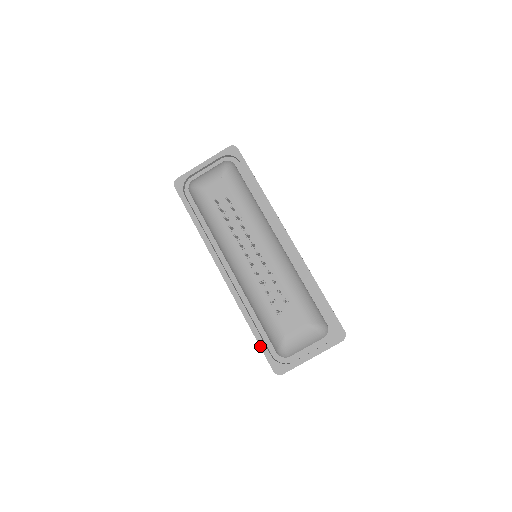
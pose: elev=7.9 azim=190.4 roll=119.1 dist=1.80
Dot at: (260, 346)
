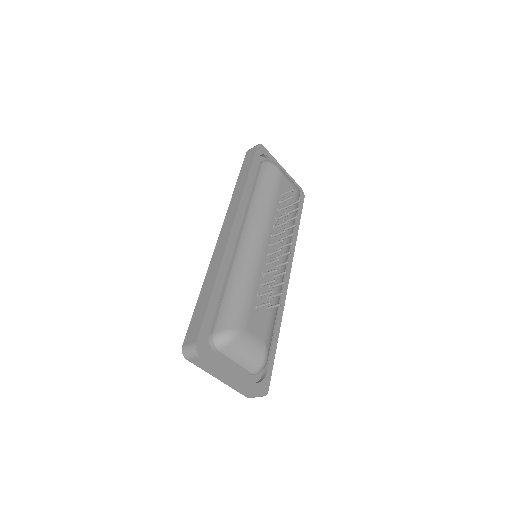
Dot at: (207, 309)
